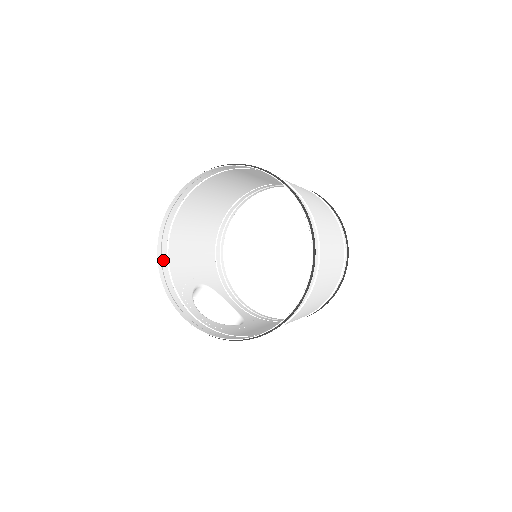
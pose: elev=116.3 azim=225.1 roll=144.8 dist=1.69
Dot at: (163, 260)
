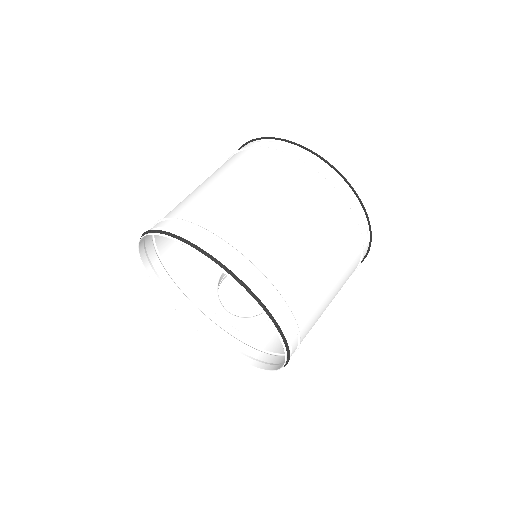
Dot at: (169, 286)
